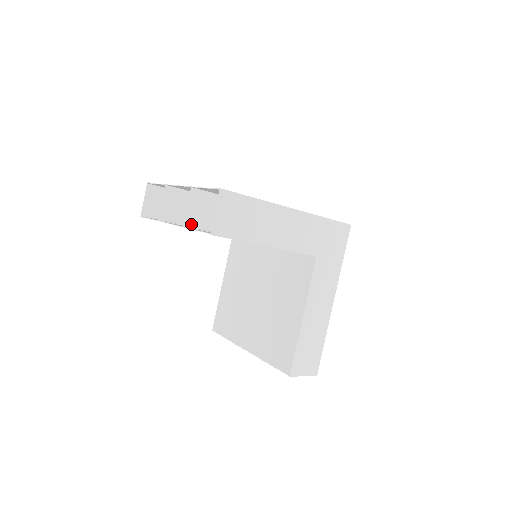
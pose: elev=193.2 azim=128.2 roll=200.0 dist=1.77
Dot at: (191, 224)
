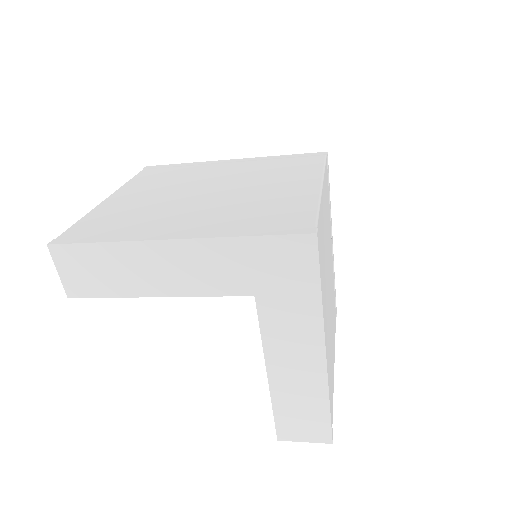
Dot at: occluded
